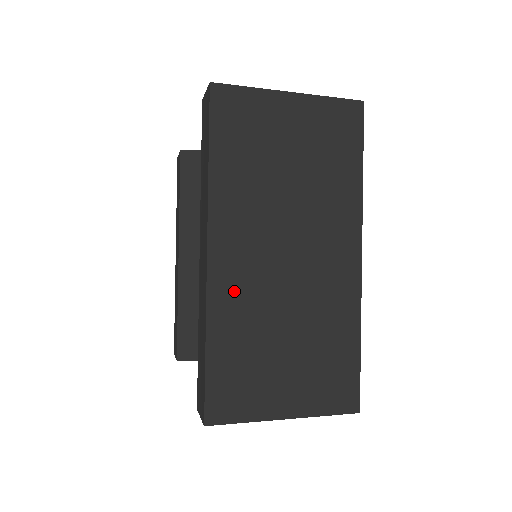
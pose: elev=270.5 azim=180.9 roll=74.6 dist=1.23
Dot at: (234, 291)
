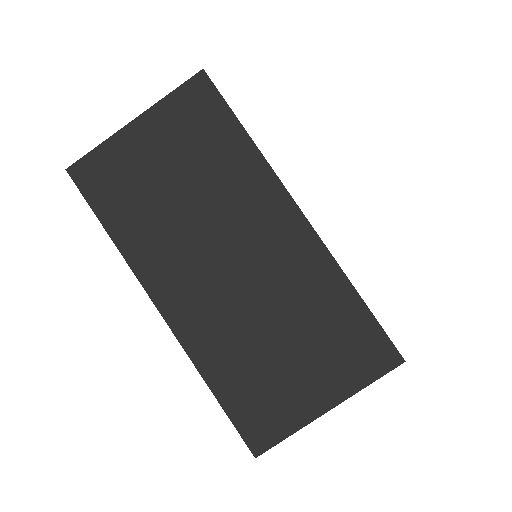
Dot at: (202, 326)
